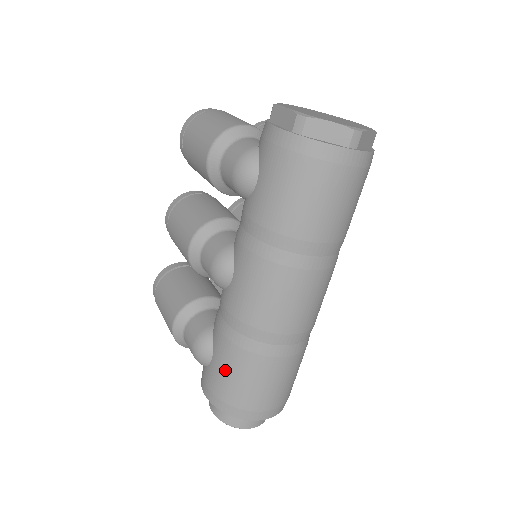
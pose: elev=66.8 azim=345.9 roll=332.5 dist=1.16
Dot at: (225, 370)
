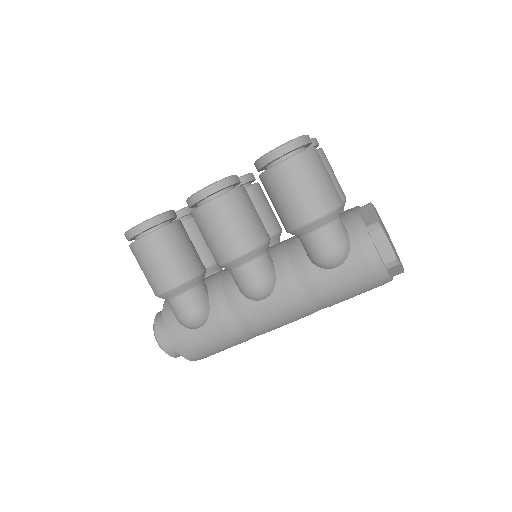
Dot at: (210, 341)
